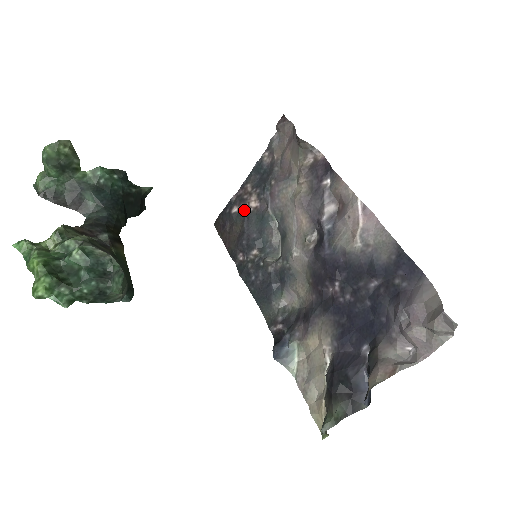
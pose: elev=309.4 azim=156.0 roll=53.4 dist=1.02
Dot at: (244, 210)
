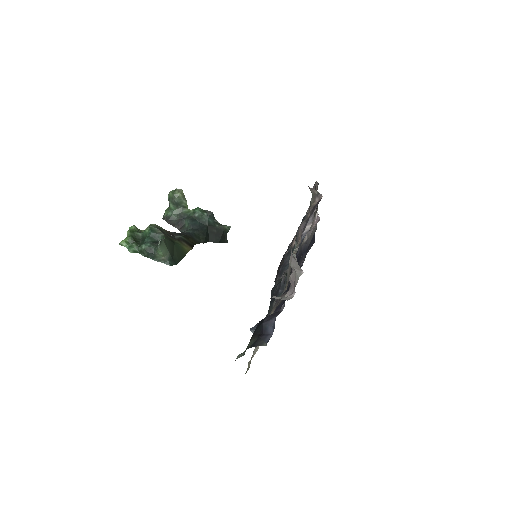
Dot at: (289, 248)
